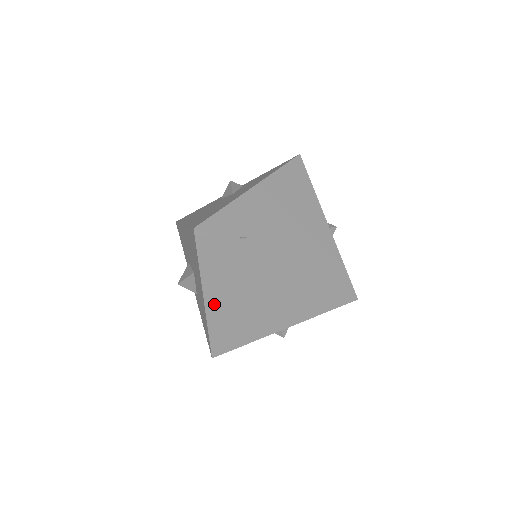
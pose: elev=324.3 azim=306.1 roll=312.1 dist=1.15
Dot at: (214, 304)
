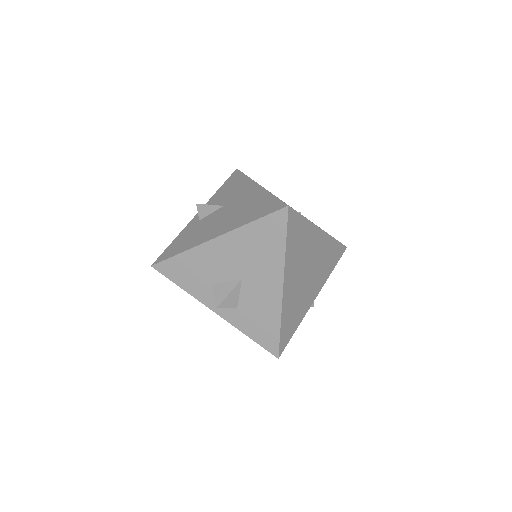
Dot at: (288, 288)
